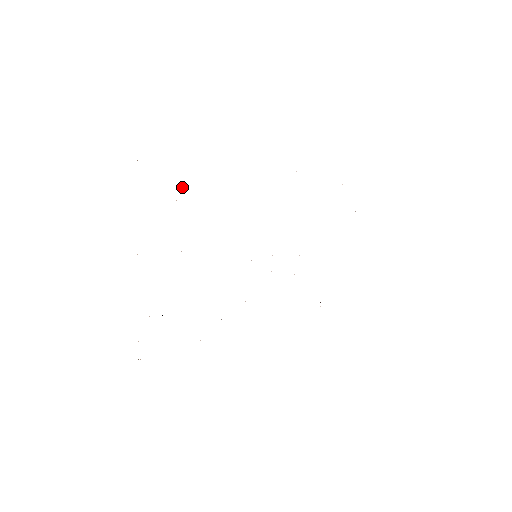
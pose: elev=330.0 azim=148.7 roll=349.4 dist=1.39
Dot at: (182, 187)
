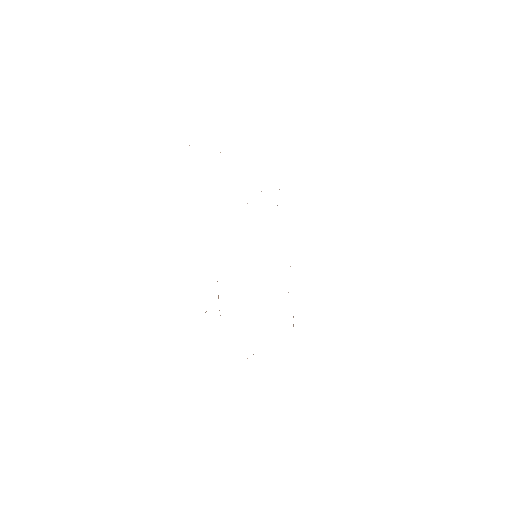
Dot at: occluded
